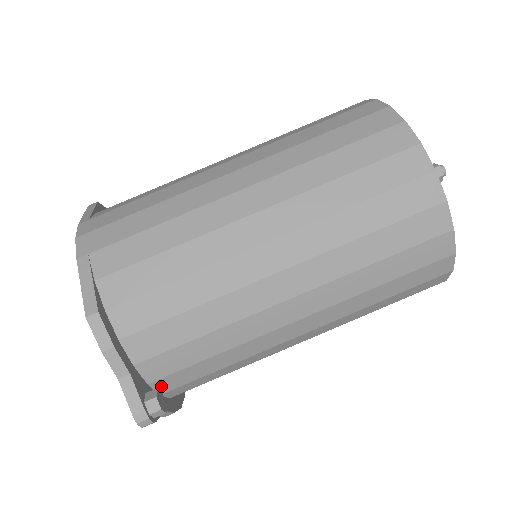
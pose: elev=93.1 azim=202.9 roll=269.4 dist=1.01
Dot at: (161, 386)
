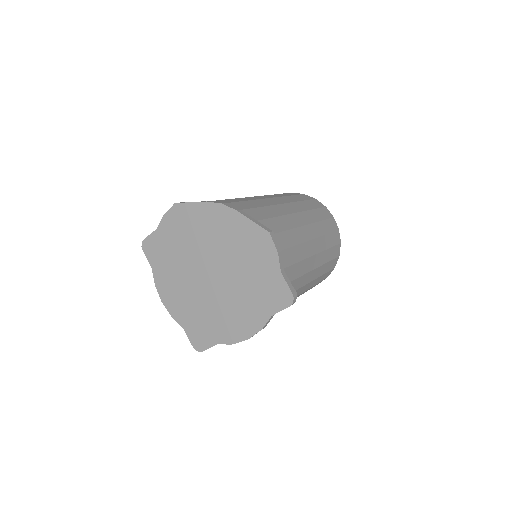
Dot at: occluded
